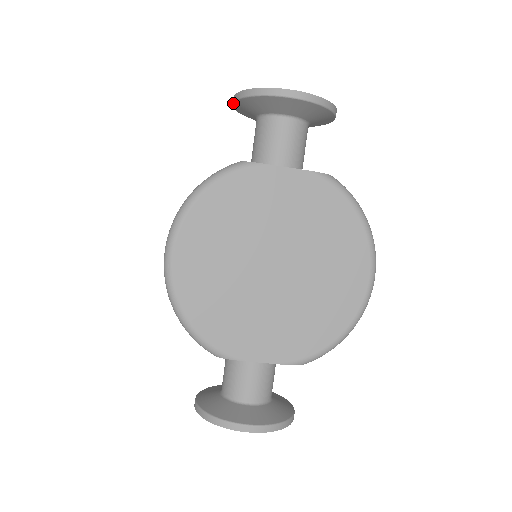
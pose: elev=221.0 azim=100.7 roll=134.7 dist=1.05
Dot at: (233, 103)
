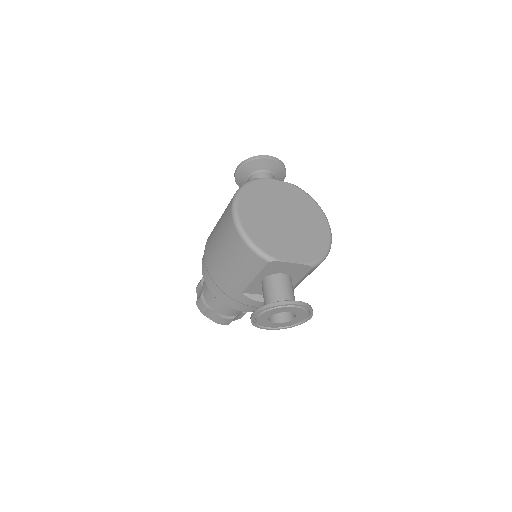
Dot at: (237, 170)
